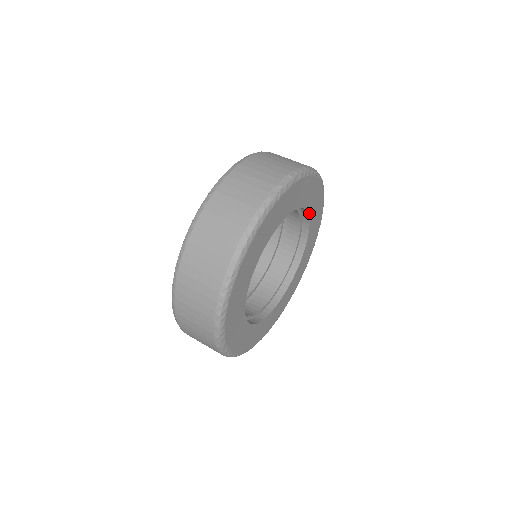
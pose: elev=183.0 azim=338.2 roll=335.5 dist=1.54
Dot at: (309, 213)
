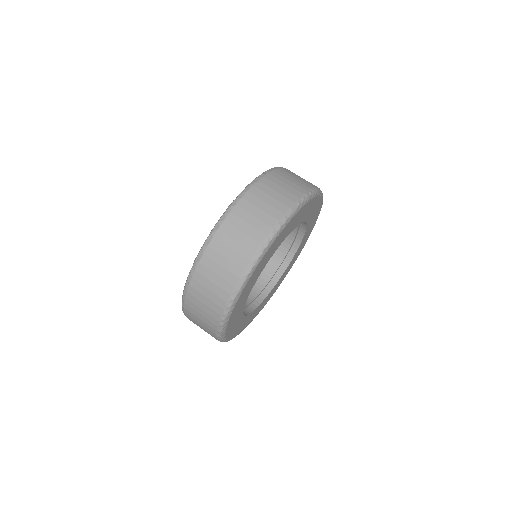
Dot at: (299, 246)
